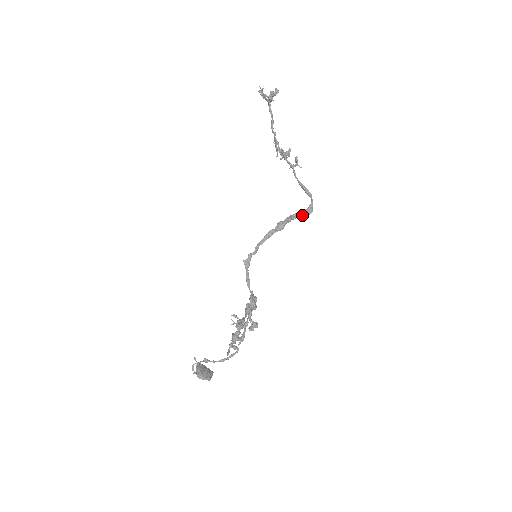
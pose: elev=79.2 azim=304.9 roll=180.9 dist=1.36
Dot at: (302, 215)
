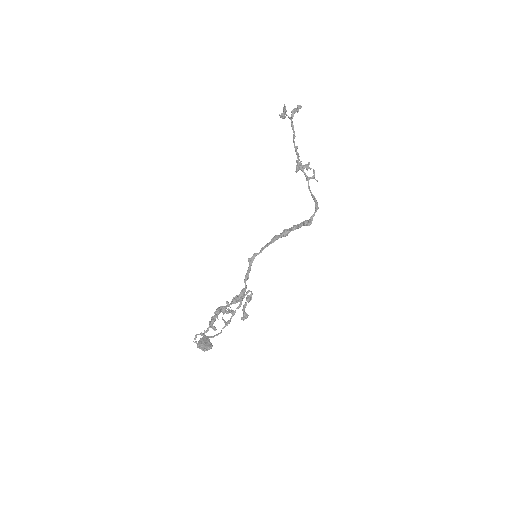
Dot at: occluded
